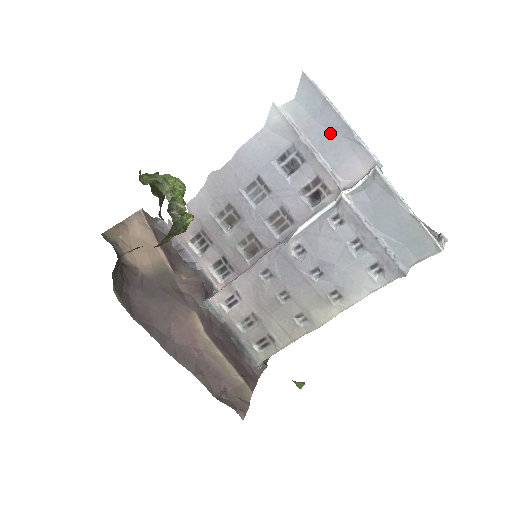
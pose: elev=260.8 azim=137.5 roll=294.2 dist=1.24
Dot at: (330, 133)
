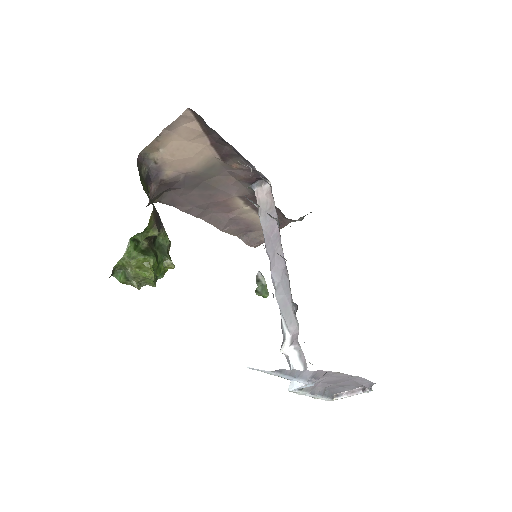
Dot at: occluded
